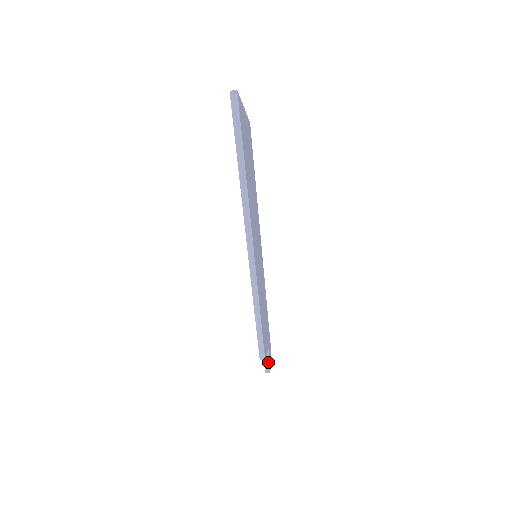
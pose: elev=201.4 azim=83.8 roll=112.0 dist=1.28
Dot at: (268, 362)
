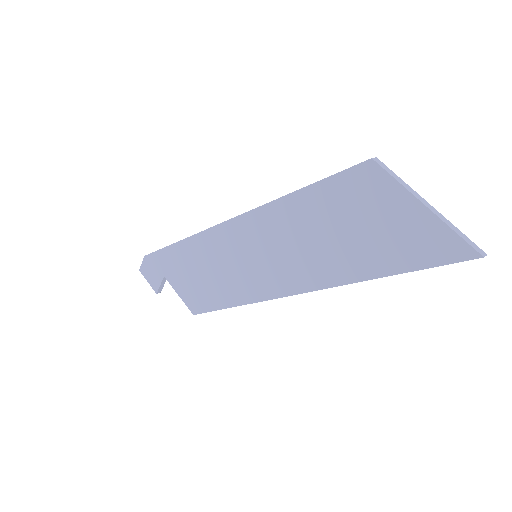
Dot at: (163, 285)
